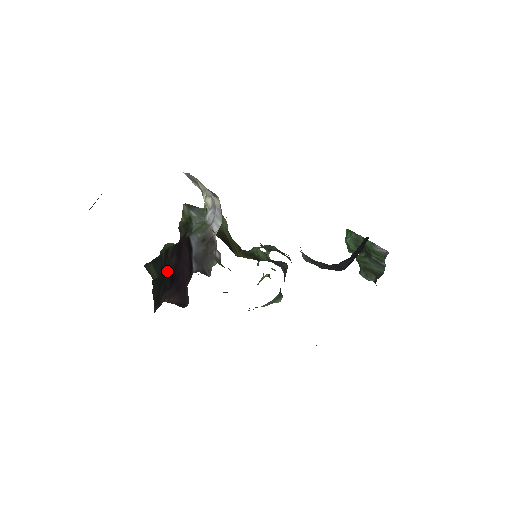
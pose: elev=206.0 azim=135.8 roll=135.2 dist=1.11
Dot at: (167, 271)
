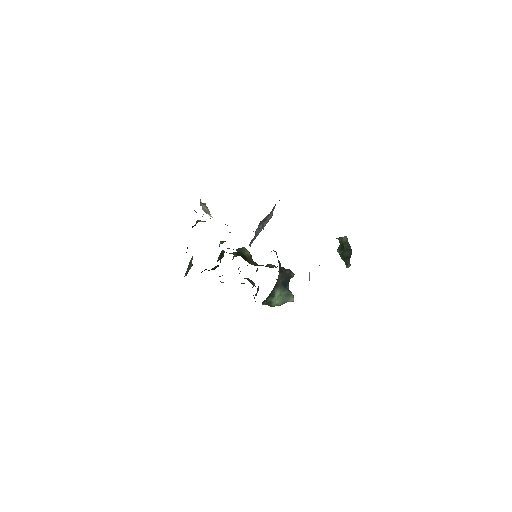
Dot at: occluded
